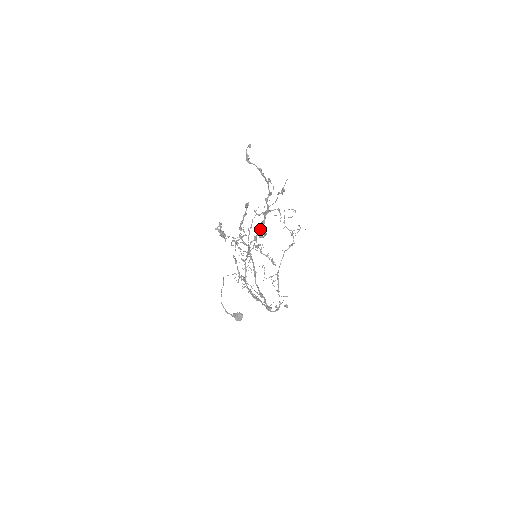
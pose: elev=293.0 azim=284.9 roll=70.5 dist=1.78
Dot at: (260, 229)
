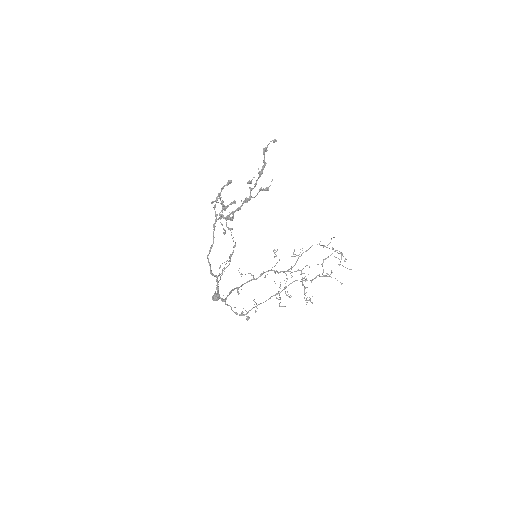
Dot at: (233, 212)
